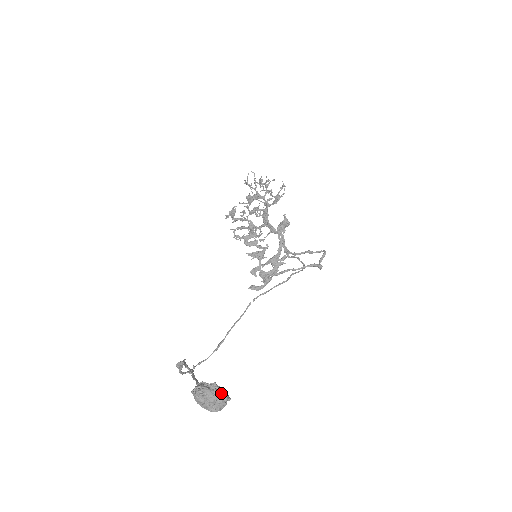
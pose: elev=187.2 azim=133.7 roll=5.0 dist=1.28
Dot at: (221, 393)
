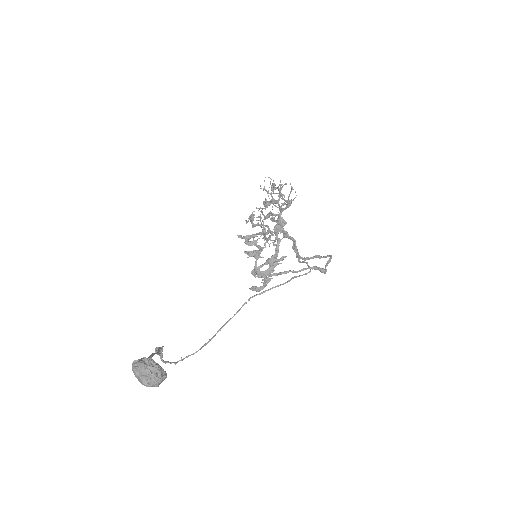
Dot at: (154, 368)
